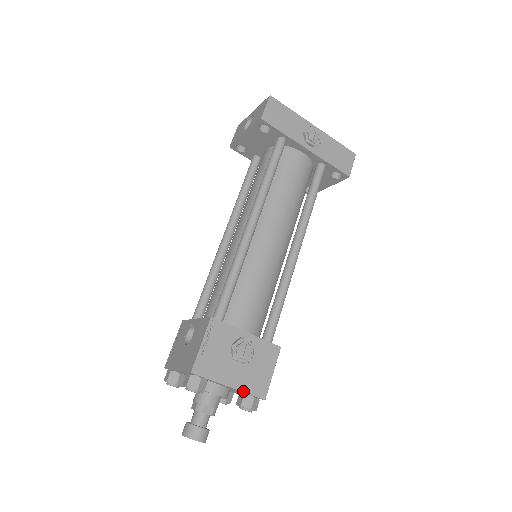
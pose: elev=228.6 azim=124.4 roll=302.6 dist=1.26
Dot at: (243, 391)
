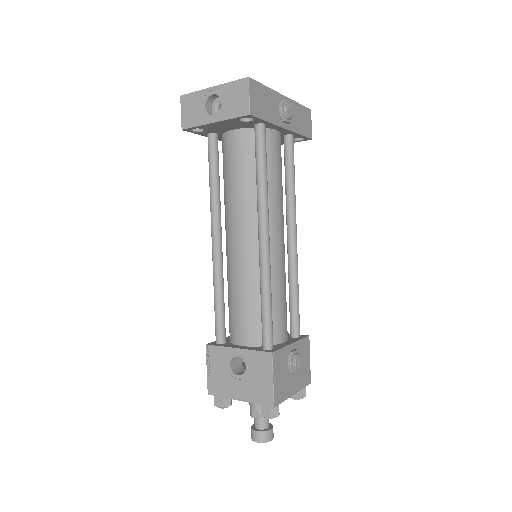
Dot at: (300, 389)
